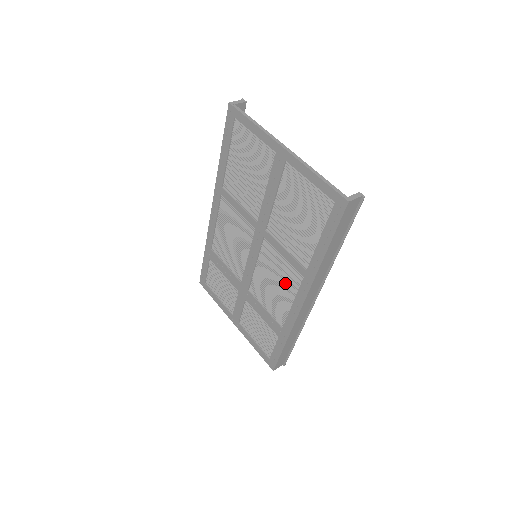
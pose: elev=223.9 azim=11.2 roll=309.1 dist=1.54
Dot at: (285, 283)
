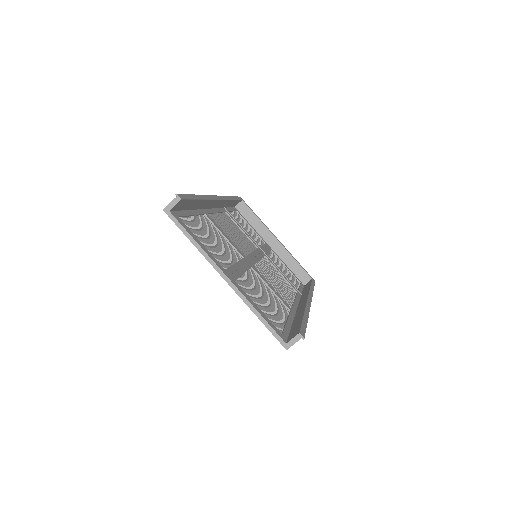
Dot at: occluded
